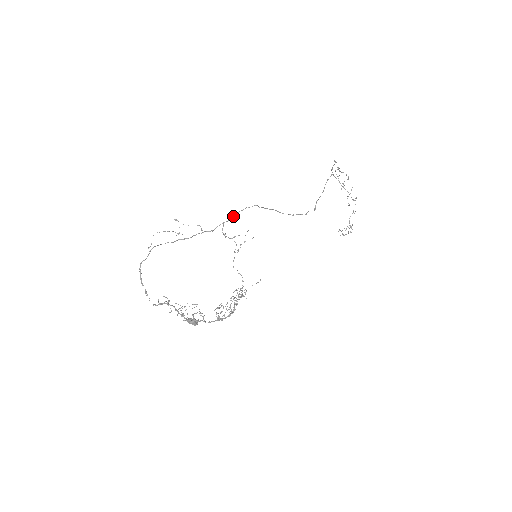
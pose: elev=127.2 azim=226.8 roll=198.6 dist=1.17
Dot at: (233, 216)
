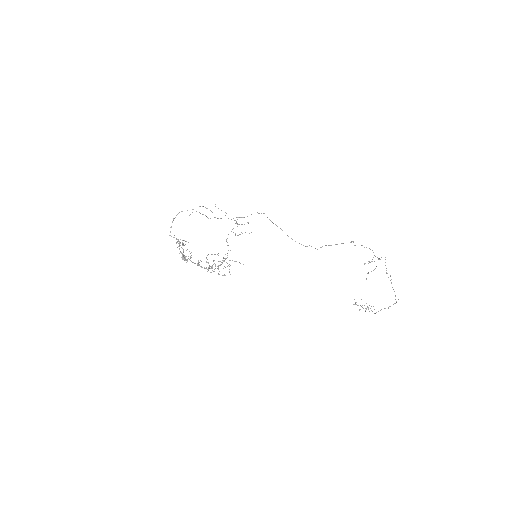
Dot at: occluded
